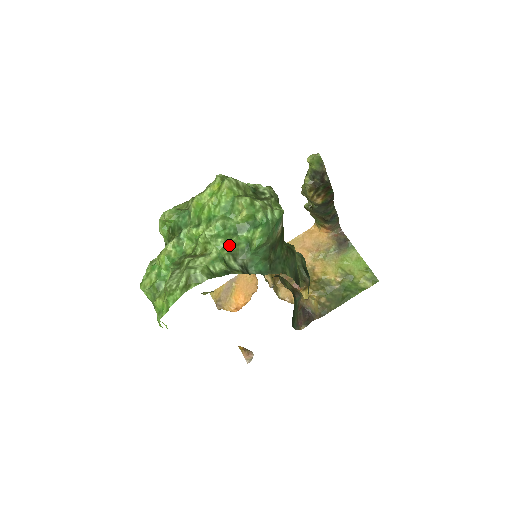
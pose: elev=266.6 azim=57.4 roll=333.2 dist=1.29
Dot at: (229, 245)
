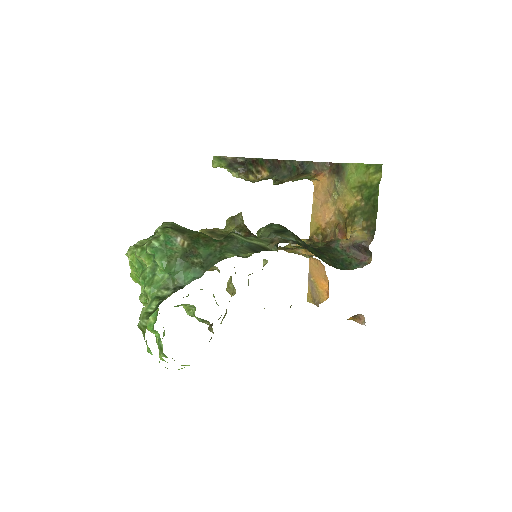
Dot at: (154, 285)
